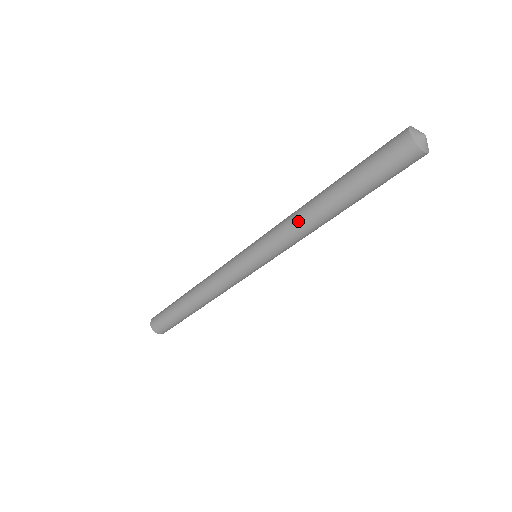
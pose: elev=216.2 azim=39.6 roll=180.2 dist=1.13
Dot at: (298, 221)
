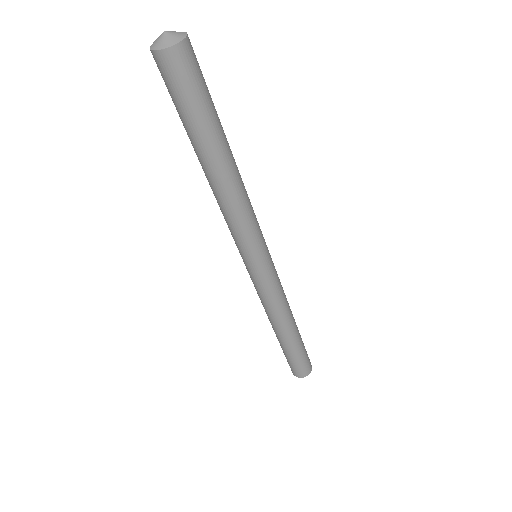
Dot at: (226, 204)
